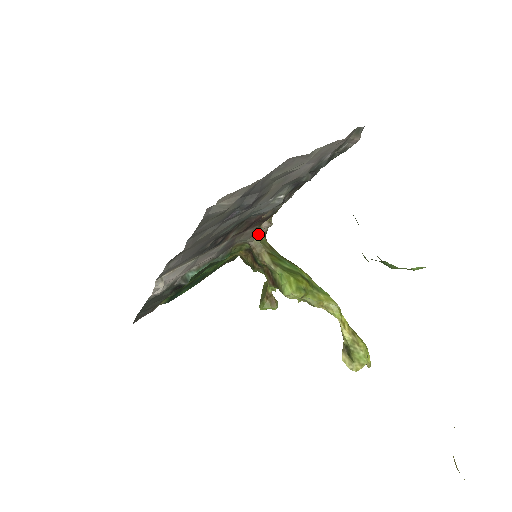
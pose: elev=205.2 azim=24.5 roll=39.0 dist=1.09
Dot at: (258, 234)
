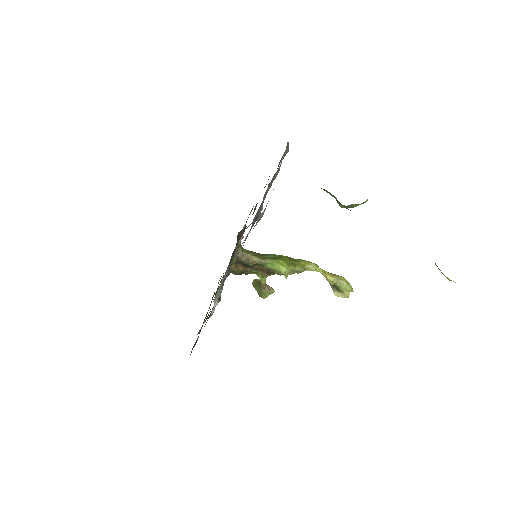
Dot at: (239, 247)
